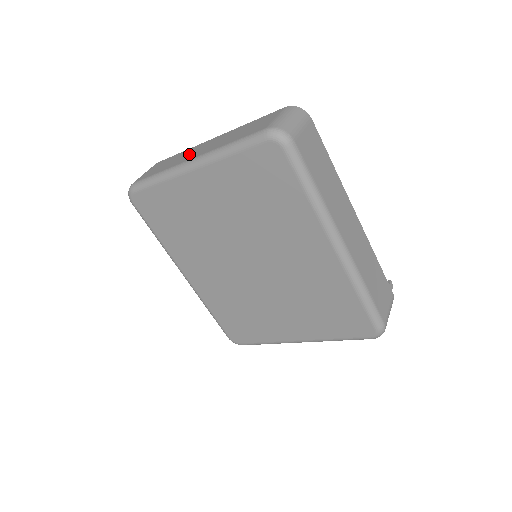
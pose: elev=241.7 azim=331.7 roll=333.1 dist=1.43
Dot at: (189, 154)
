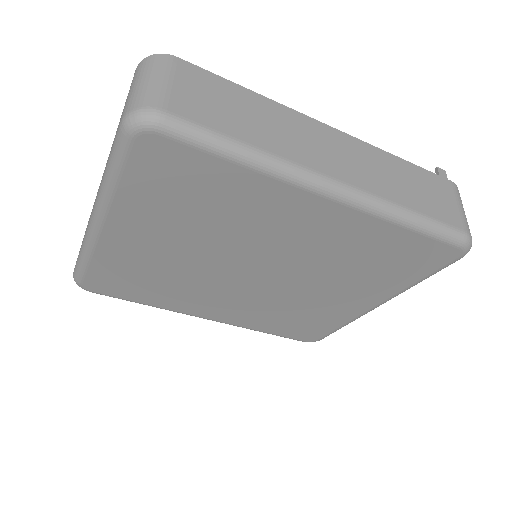
Dot at: occluded
